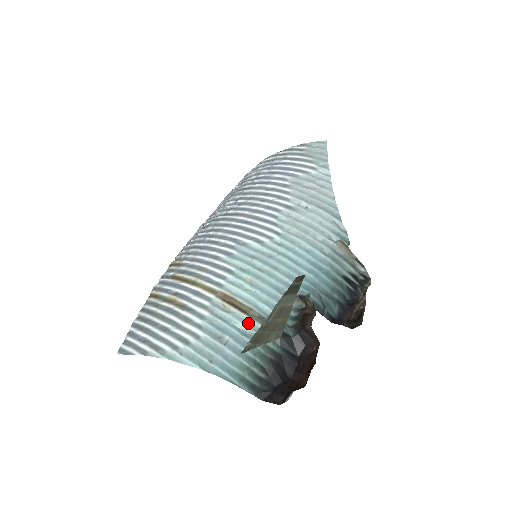
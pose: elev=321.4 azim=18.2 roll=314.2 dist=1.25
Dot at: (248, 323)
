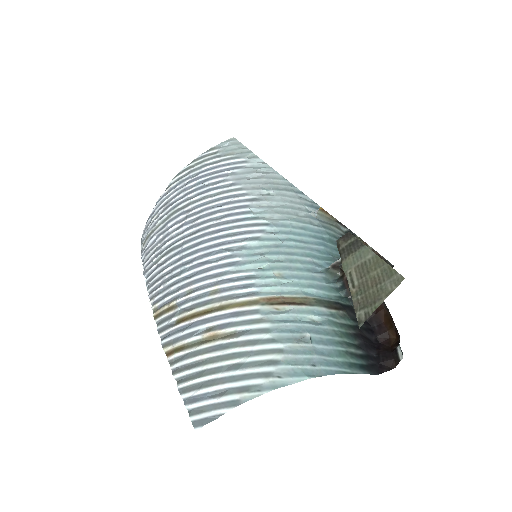
Dot at: (313, 312)
